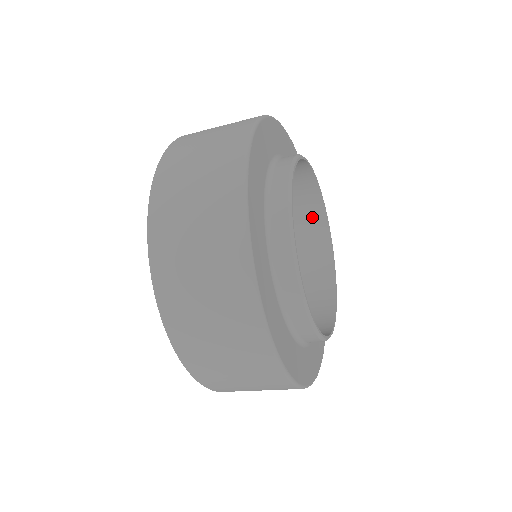
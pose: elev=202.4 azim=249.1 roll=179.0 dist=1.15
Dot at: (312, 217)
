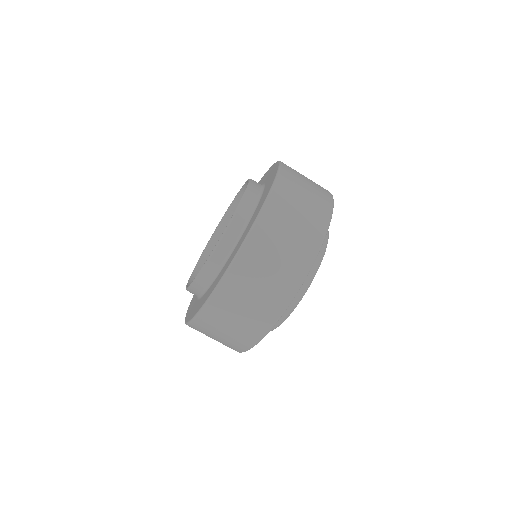
Dot at: occluded
